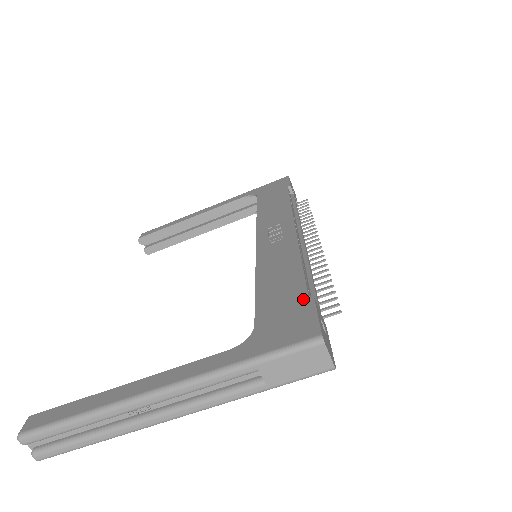
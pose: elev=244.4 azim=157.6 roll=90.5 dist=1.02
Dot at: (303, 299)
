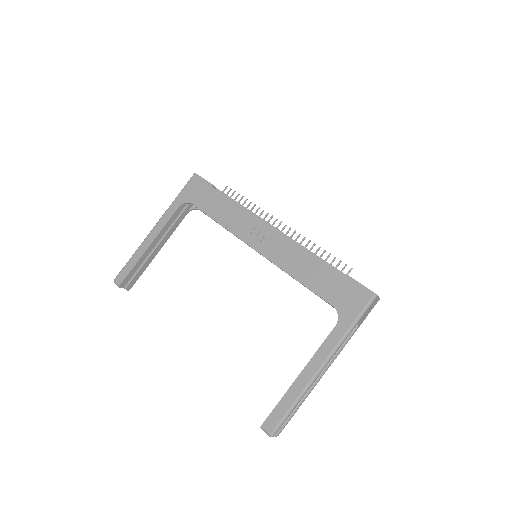
Dot at: (342, 278)
